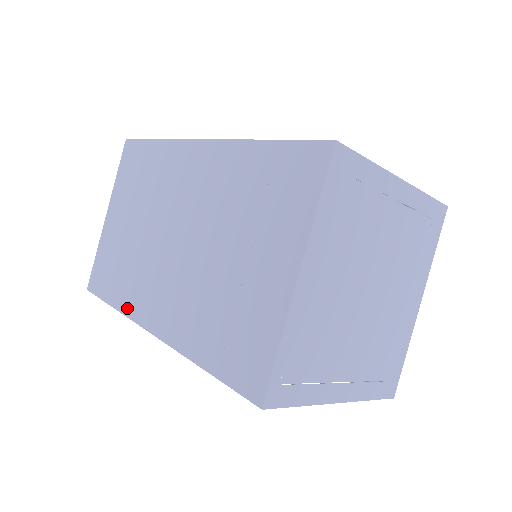
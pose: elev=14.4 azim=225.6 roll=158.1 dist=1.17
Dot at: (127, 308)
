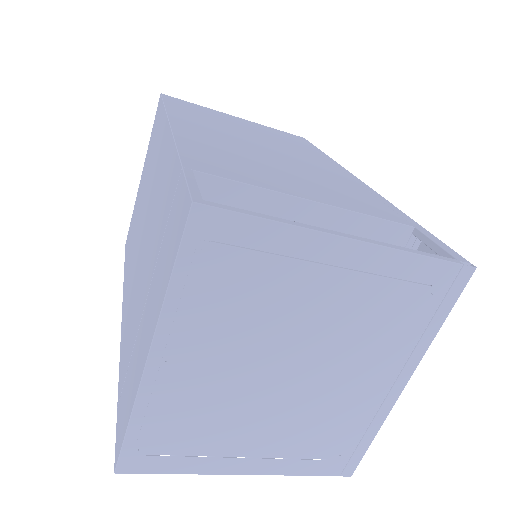
Dot at: (124, 284)
